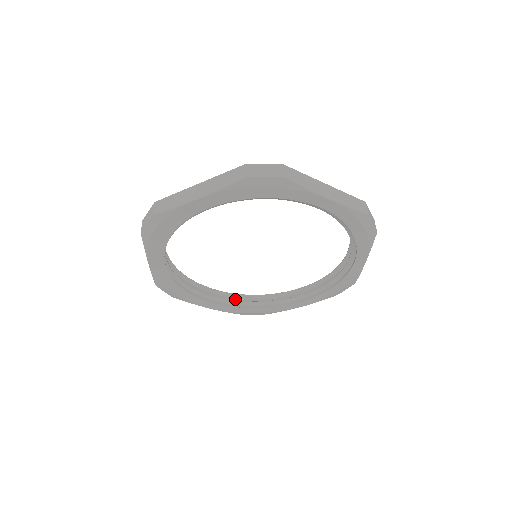
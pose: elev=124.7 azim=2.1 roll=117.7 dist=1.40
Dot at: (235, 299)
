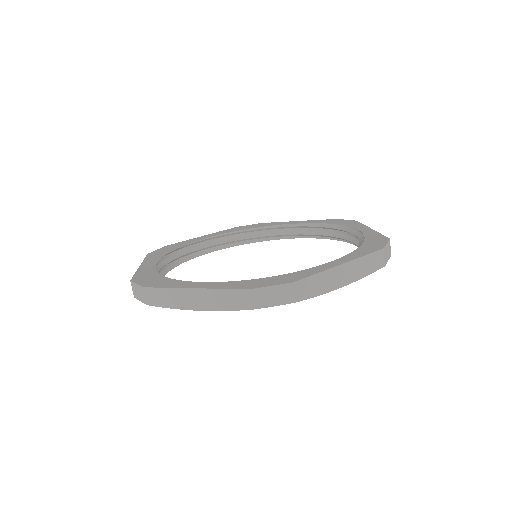
Dot at: (230, 237)
